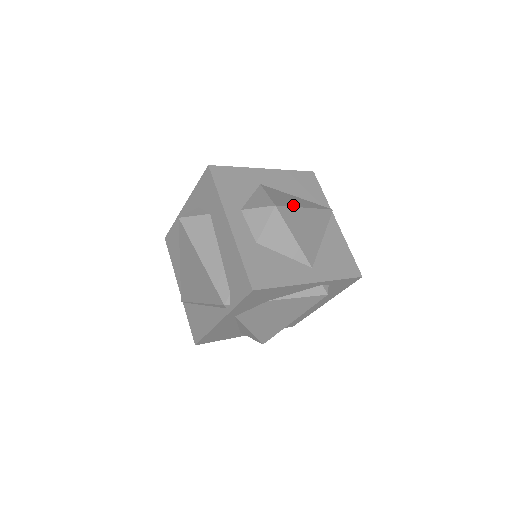
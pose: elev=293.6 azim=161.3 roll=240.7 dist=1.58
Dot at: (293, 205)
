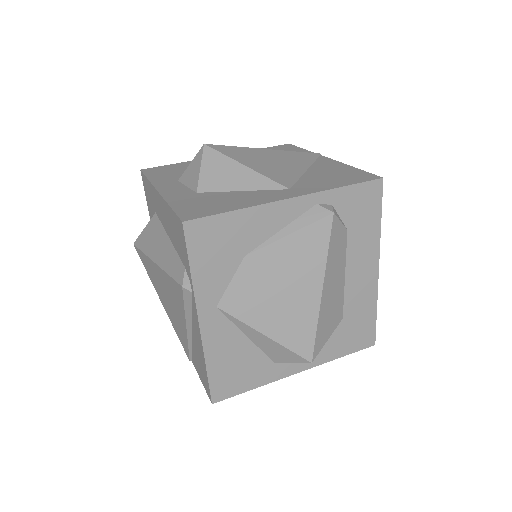
Dot at: occluded
